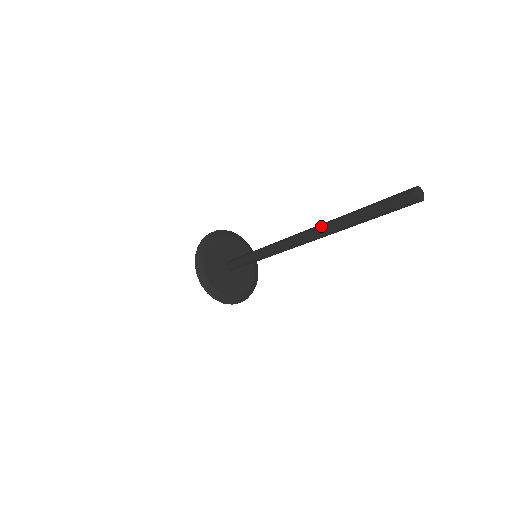
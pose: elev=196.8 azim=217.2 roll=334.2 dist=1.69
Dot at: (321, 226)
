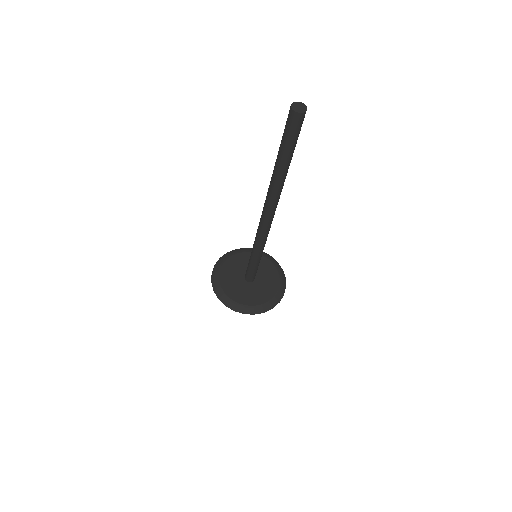
Dot at: occluded
